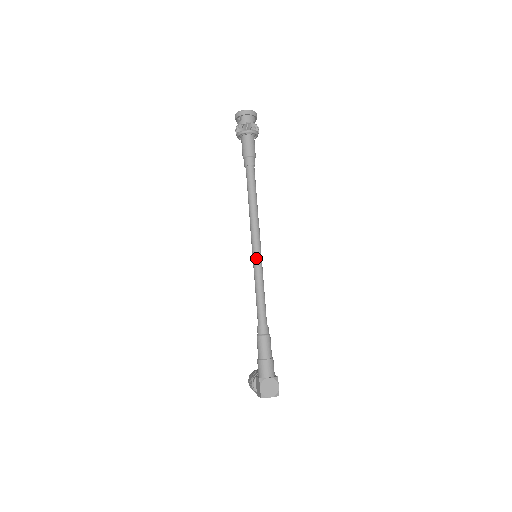
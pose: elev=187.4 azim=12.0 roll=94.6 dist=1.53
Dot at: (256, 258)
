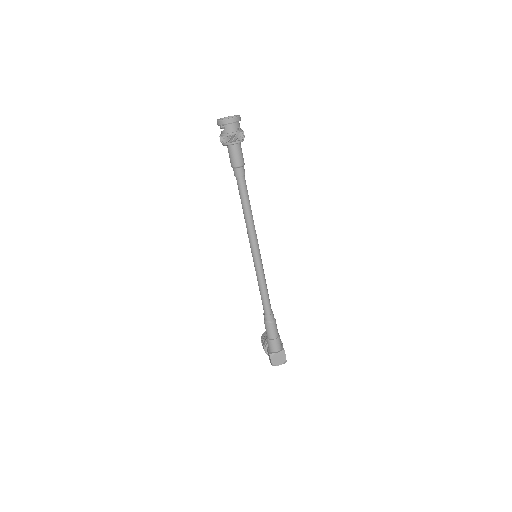
Dot at: (256, 262)
